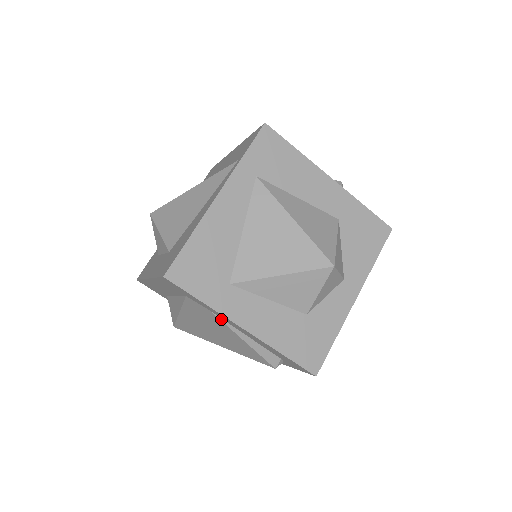
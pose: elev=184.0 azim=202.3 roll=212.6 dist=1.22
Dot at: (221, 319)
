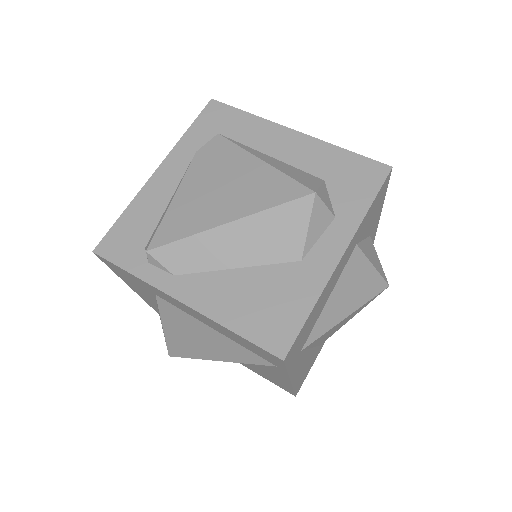
Dot at: occluded
